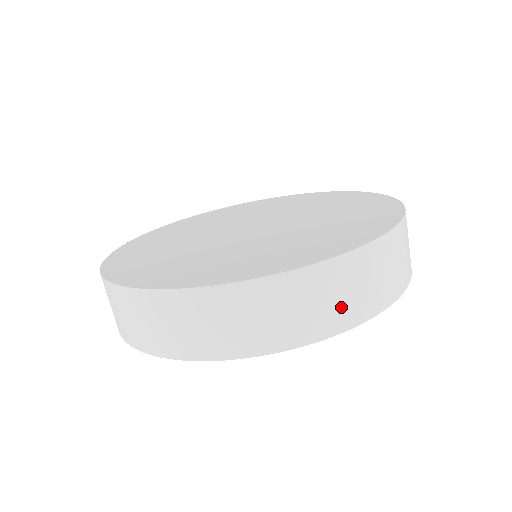
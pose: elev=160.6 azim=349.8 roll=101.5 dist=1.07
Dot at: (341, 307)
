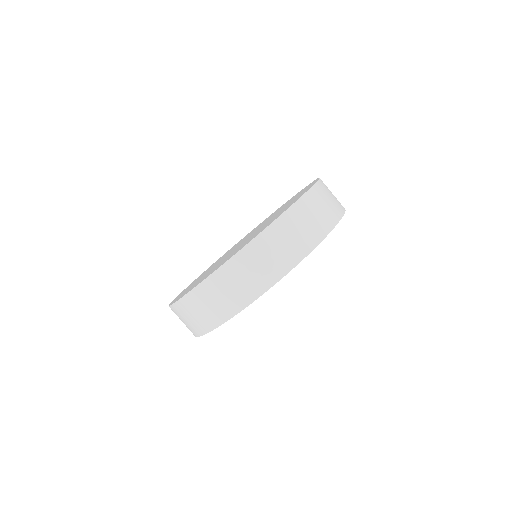
Dot at: (246, 287)
